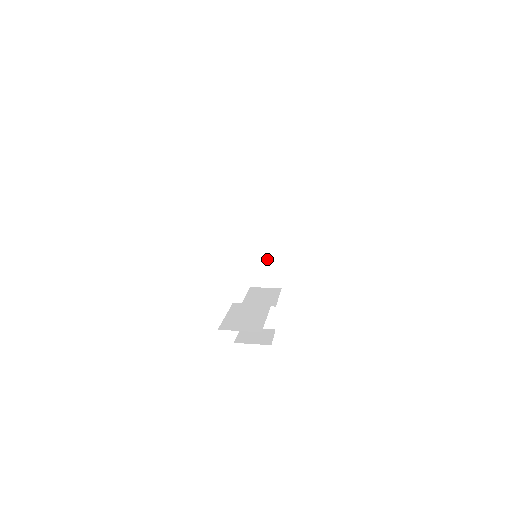
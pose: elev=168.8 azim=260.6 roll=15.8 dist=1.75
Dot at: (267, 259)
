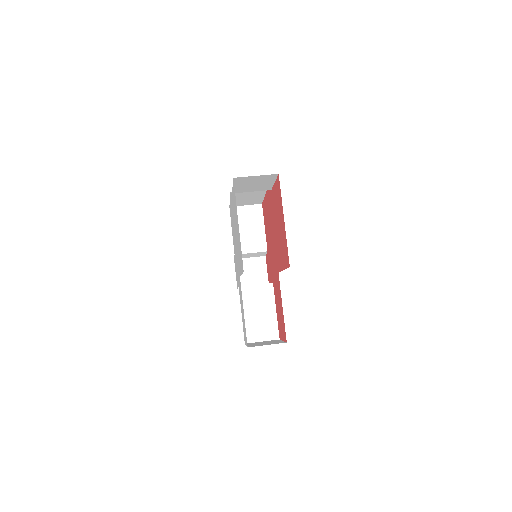
Dot at: (249, 197)
